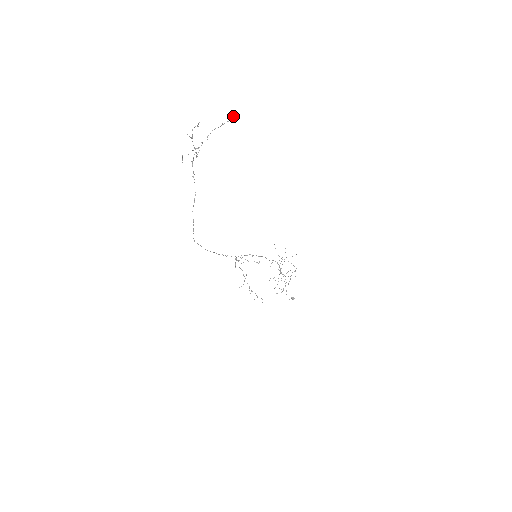
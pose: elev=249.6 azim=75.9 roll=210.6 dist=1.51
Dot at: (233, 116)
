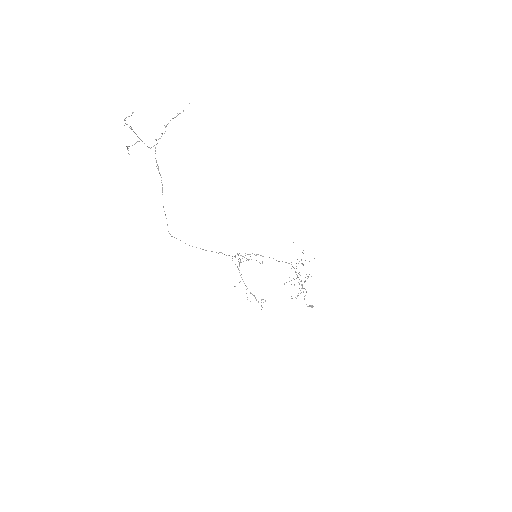
Dot at: occluded
